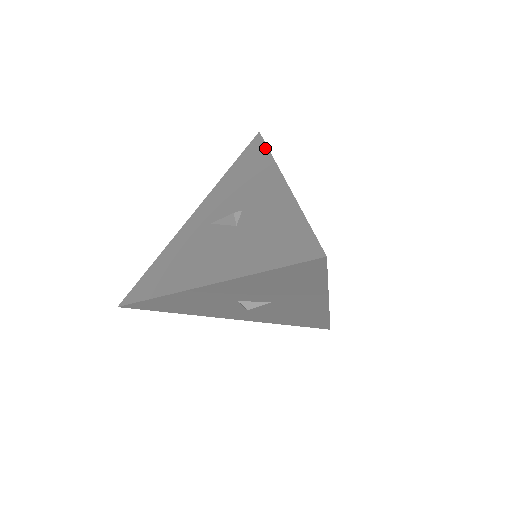
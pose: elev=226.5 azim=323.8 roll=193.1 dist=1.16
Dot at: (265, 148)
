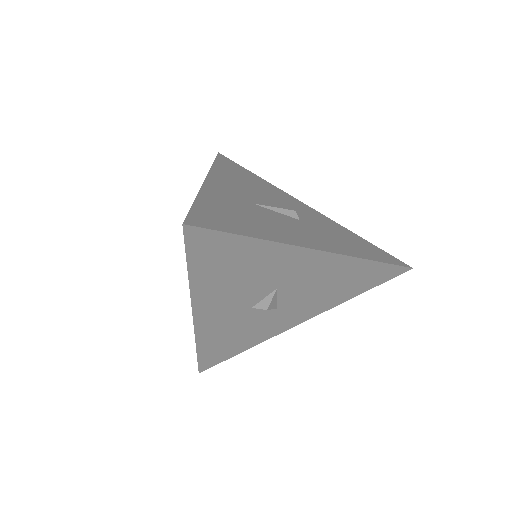
Dot at: occluded
